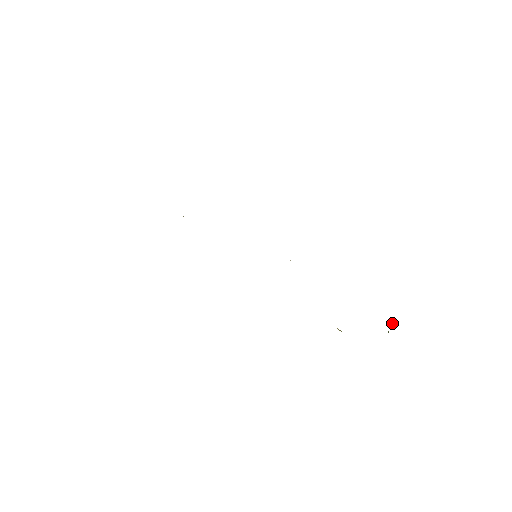
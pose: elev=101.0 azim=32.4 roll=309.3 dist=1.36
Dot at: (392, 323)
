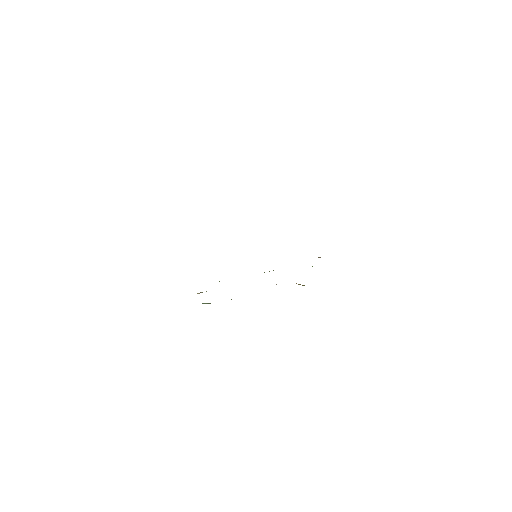
Dot at: occluded
